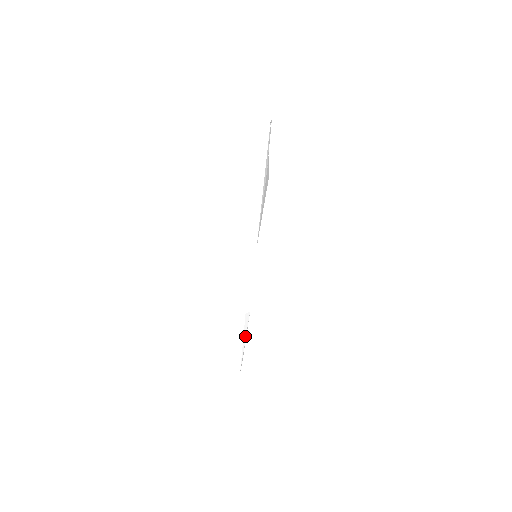
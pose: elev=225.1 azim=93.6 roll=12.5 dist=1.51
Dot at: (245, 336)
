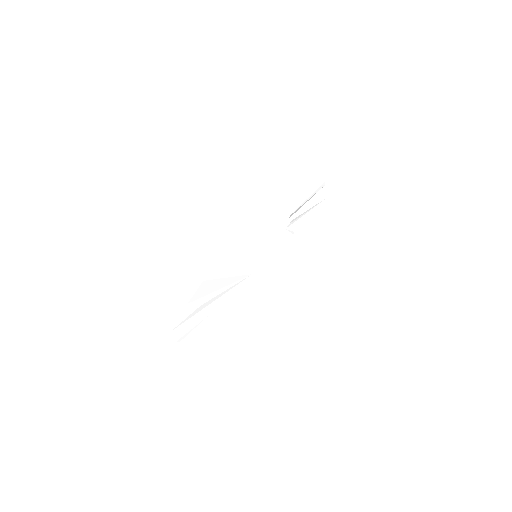
Dot at: (304, 203)
